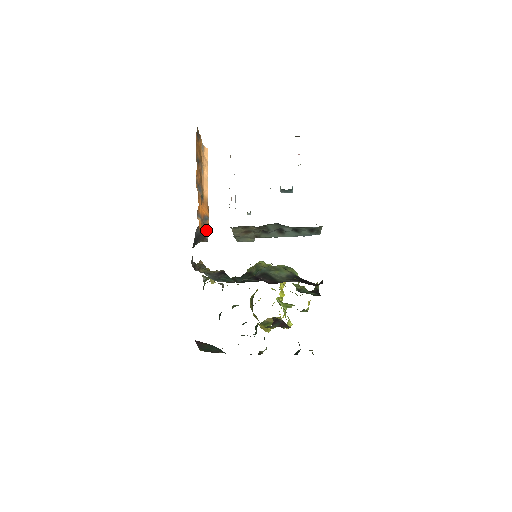
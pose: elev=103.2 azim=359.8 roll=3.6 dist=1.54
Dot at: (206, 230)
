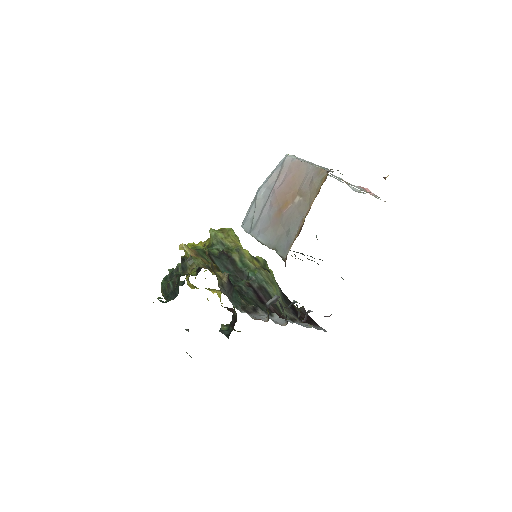
Dot at: occluded
